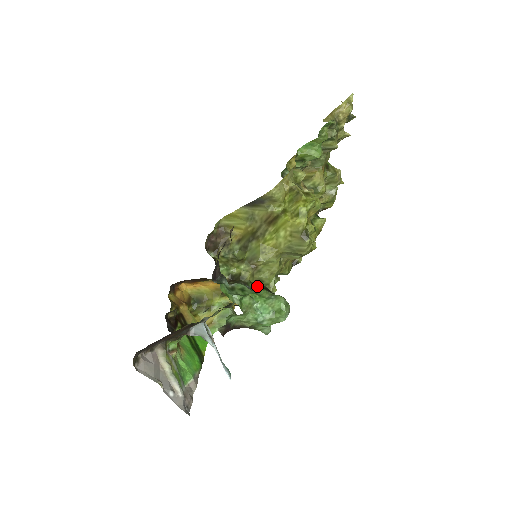
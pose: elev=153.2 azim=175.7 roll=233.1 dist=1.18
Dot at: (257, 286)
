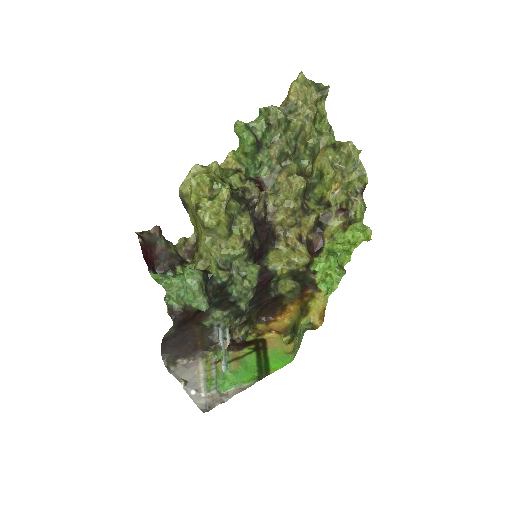
Dot at: occluded
